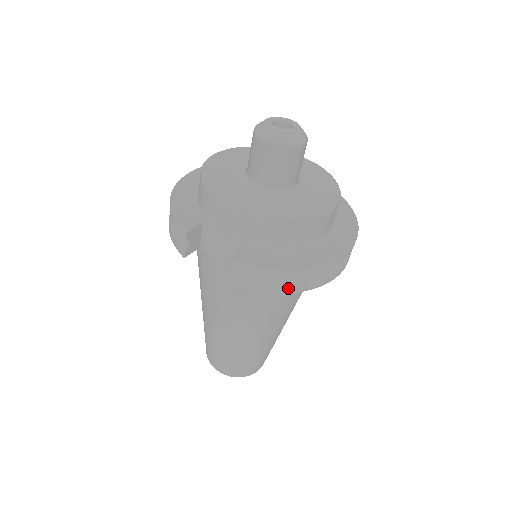
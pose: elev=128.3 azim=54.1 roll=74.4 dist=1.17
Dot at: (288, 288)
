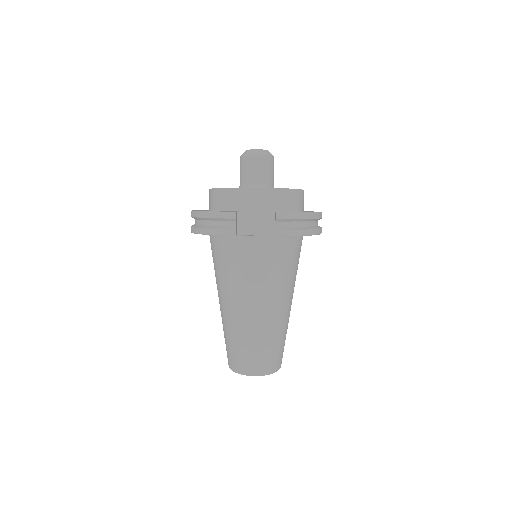
Dot at: (309, 230)
